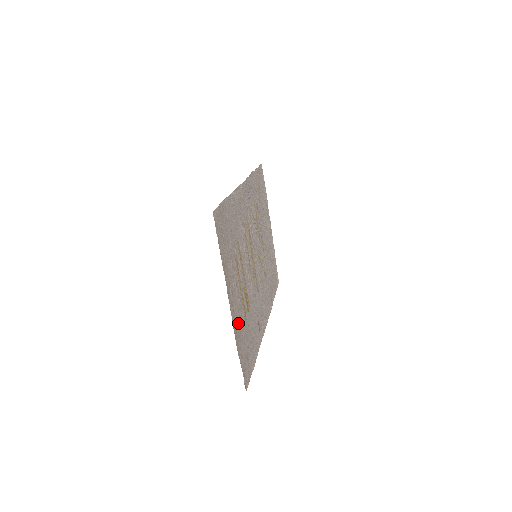
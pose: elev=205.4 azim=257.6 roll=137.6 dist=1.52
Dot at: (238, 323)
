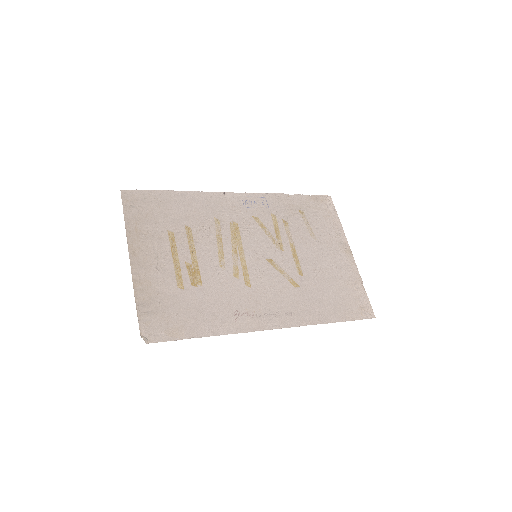
Dot at: (151, 280)
